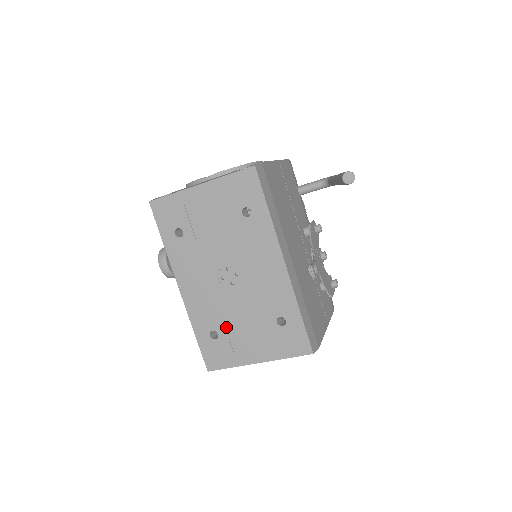
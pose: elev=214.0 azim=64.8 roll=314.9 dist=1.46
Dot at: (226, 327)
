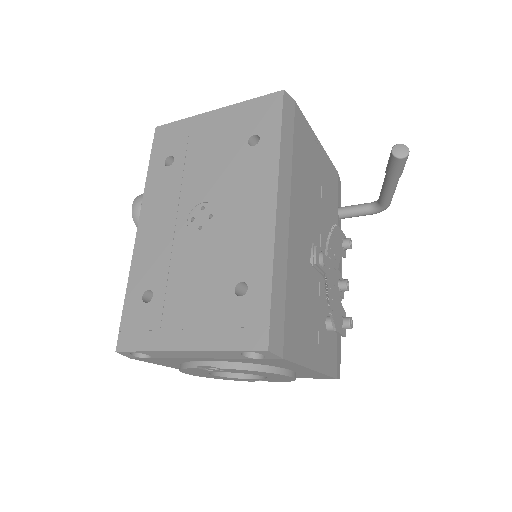
Dot at: (167, 287)
